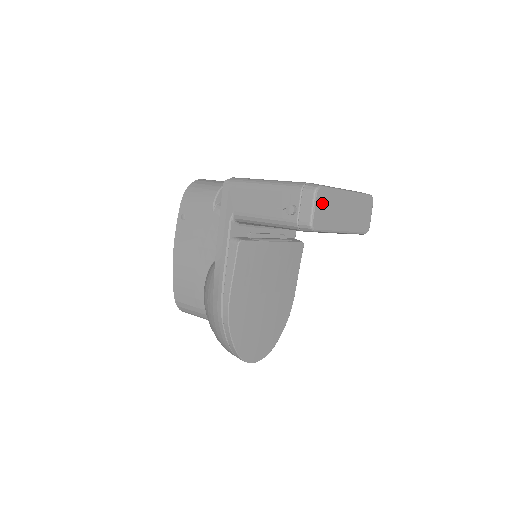
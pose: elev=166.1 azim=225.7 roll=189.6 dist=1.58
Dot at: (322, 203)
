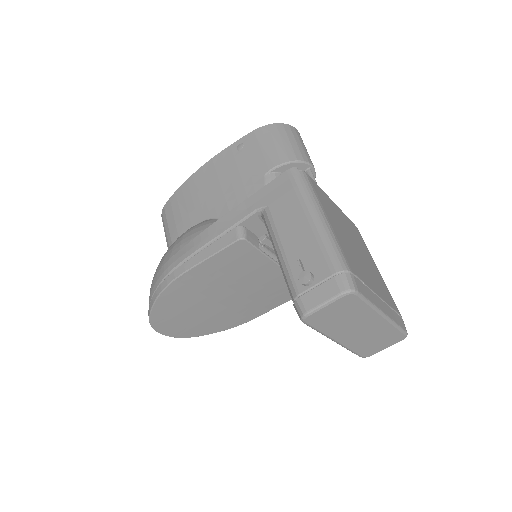
Dot at: (341, 307)
